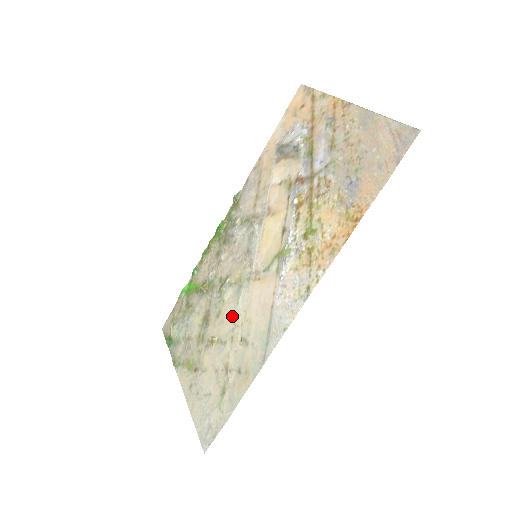
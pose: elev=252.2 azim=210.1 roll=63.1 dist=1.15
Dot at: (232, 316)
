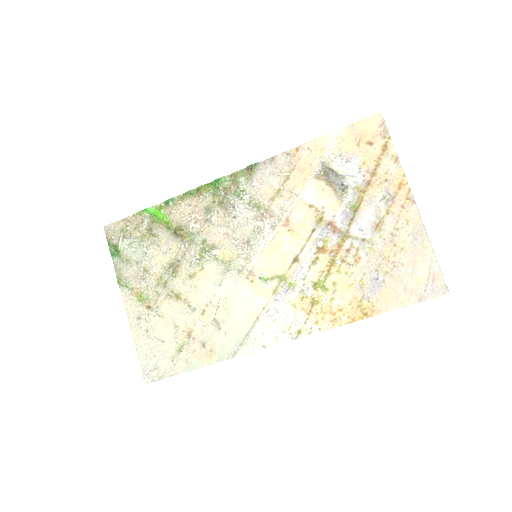
Dot at: (210, 292)
